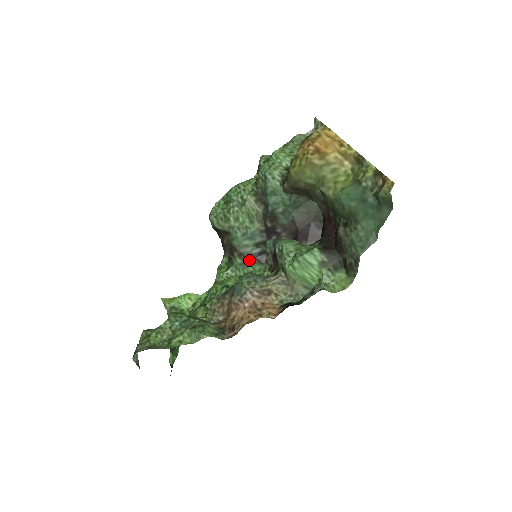
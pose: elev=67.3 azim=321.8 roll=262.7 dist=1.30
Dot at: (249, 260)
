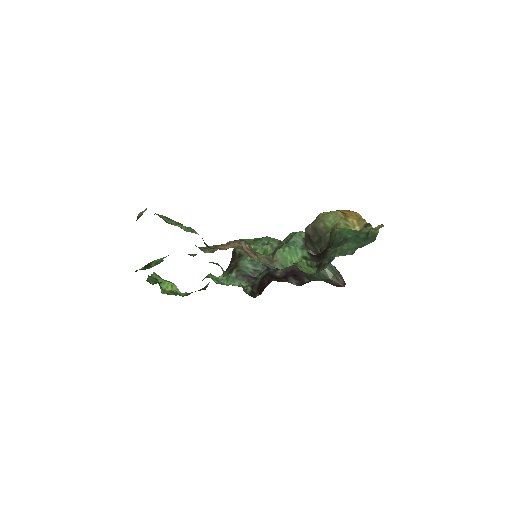
Dot at: (242, 276)
